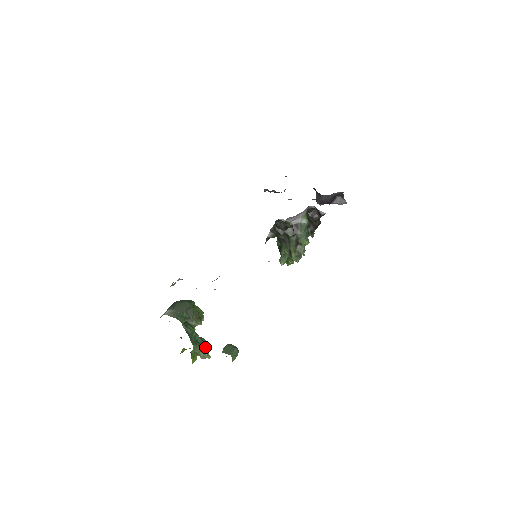
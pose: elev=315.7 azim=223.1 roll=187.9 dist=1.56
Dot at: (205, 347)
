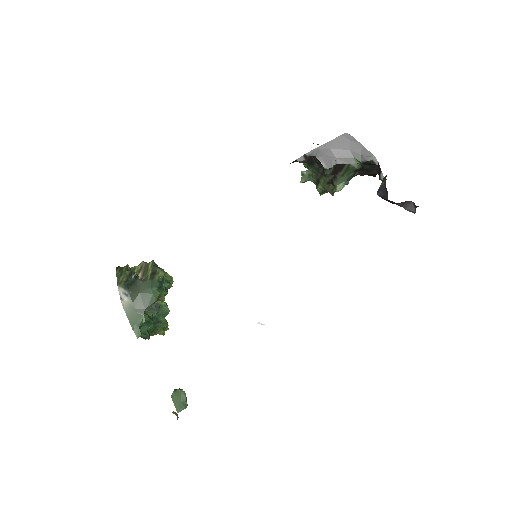
Dot at: (166, 315)
